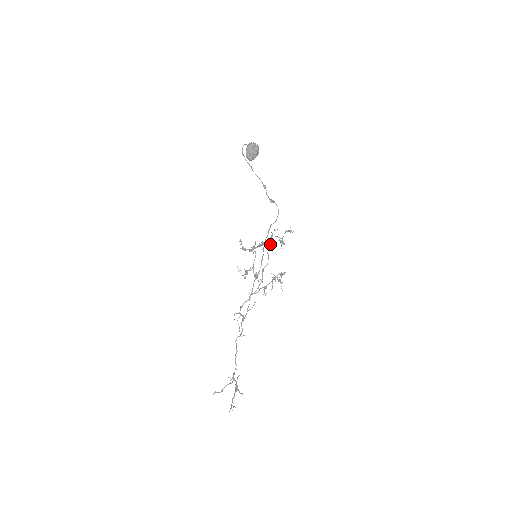
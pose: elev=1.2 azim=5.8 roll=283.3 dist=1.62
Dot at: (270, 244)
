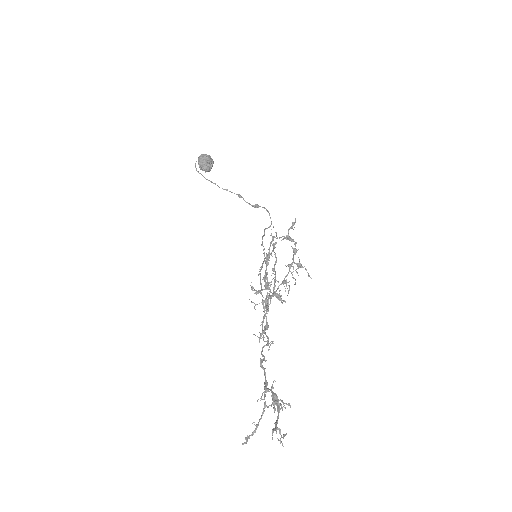
Dot at: (273, 245)
